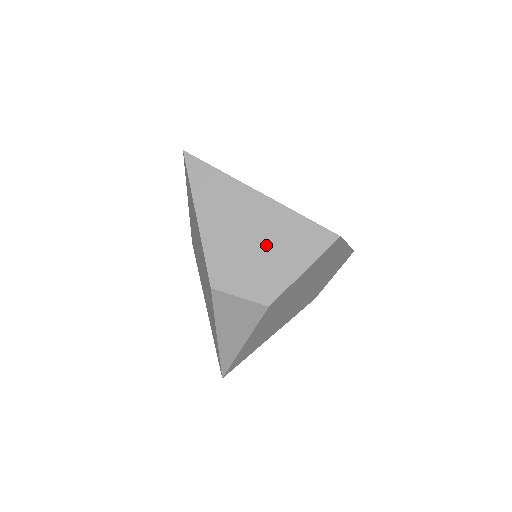
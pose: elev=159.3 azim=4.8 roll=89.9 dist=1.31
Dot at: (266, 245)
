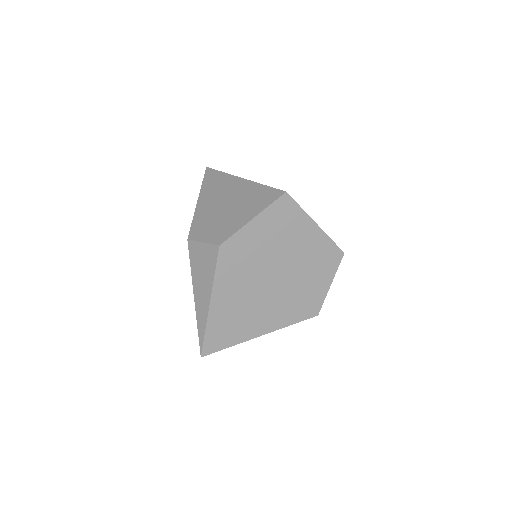
Dot at: (233, 207)
